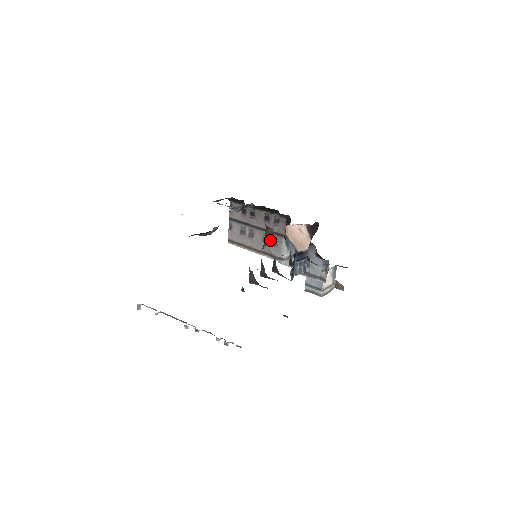
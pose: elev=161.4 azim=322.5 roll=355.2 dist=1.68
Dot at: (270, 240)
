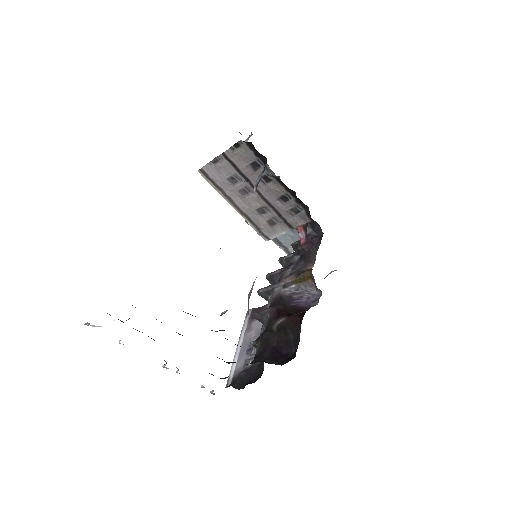
Dot at: (269, 217)
